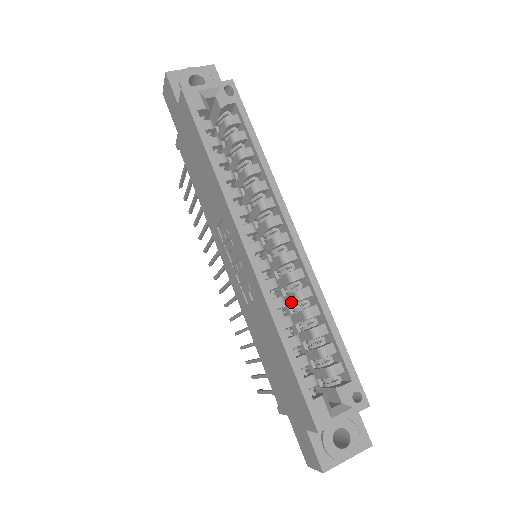
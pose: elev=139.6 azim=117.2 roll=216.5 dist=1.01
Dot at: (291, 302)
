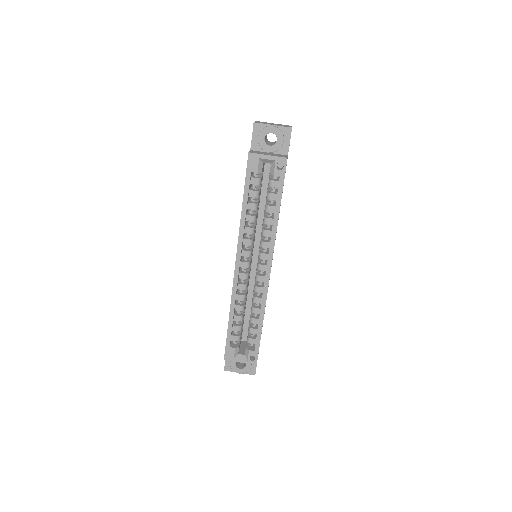
Dot at: occluded
